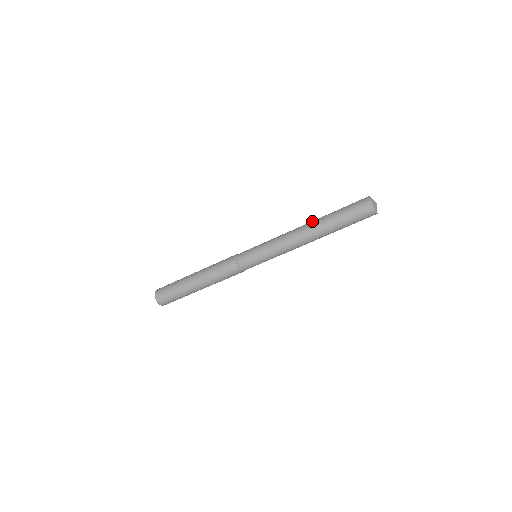
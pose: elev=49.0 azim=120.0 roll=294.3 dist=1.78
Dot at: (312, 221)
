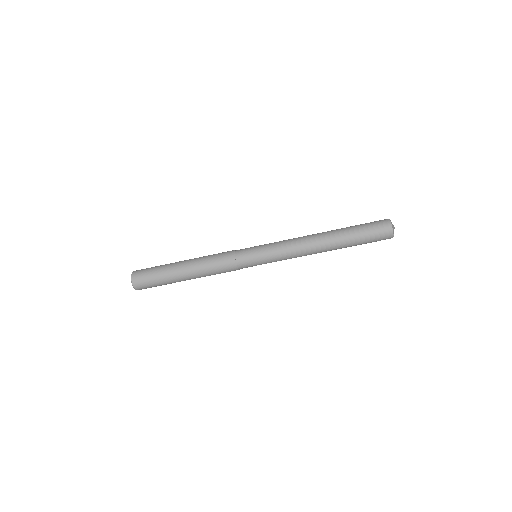
Dot at: (326, 235)
